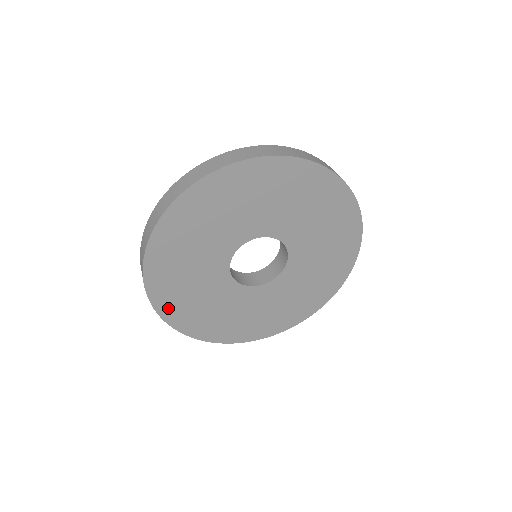
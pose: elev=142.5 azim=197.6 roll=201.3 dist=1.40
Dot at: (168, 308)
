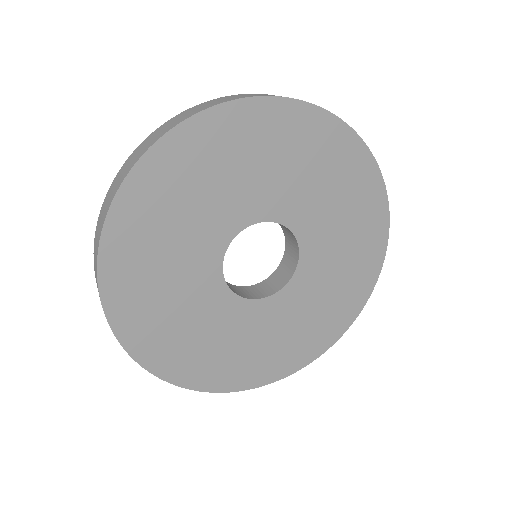
Dot at: (125, 223)
